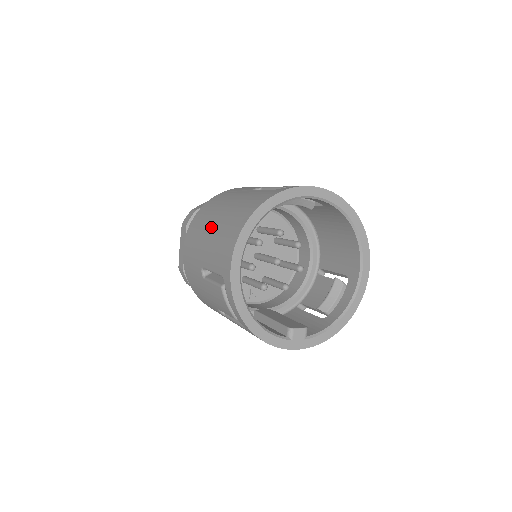
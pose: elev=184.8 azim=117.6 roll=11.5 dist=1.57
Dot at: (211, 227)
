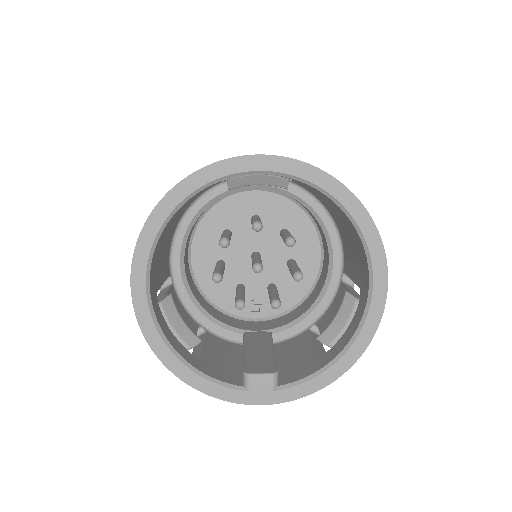
Dot at: occluded
